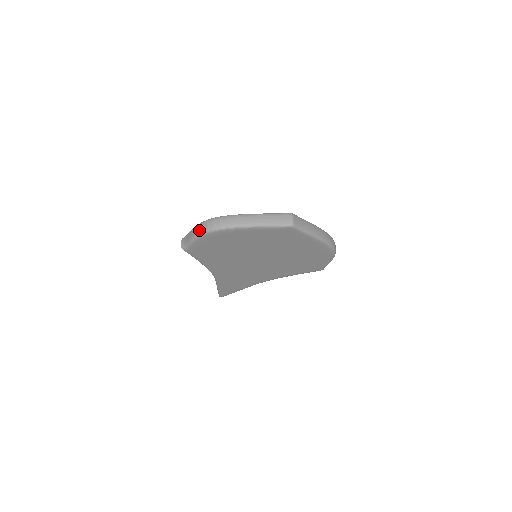
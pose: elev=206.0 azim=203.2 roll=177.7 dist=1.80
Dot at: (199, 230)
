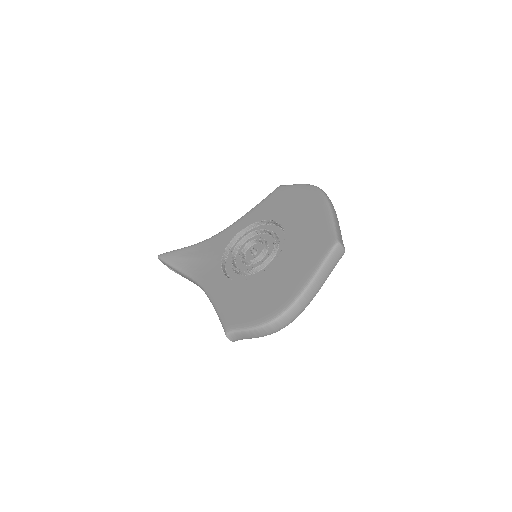
Dot at: (270, 333)
